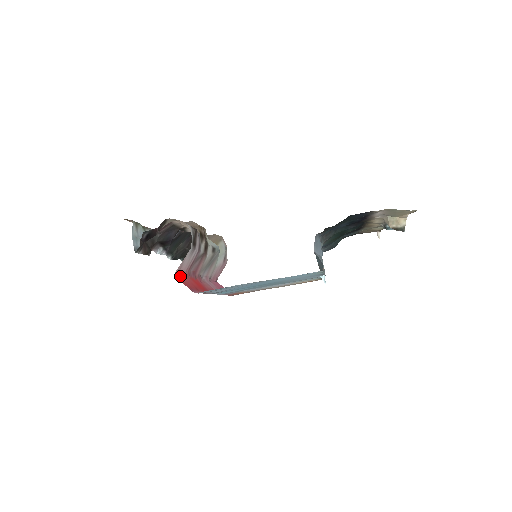
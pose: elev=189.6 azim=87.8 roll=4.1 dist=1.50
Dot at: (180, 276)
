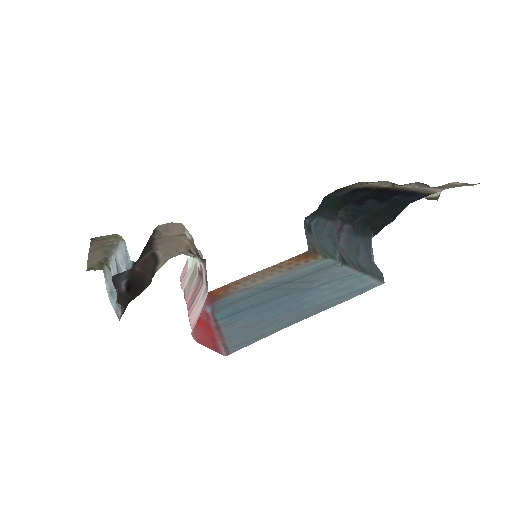
Dot at: (193, 333)
